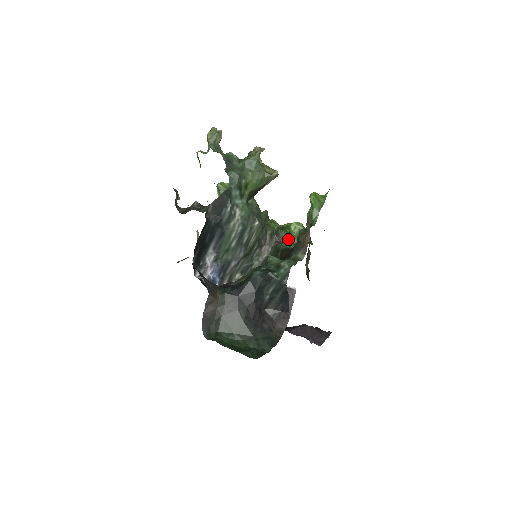
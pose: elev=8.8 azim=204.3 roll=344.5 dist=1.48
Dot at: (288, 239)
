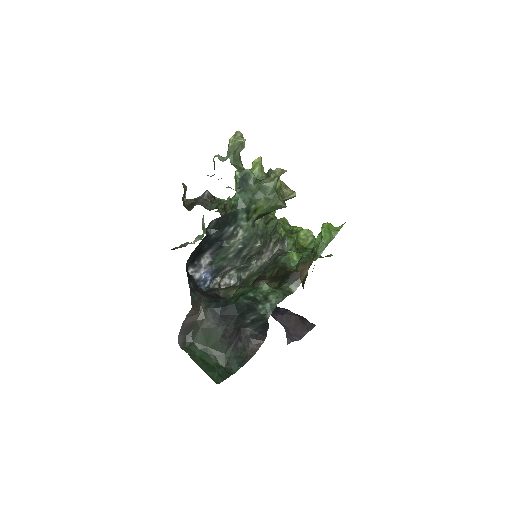
Dot at: (290, 254)
